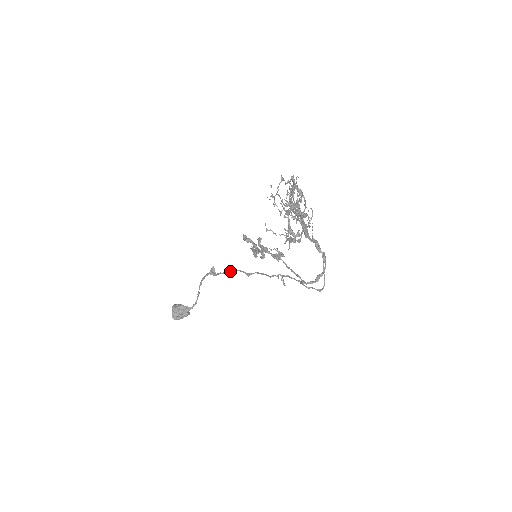
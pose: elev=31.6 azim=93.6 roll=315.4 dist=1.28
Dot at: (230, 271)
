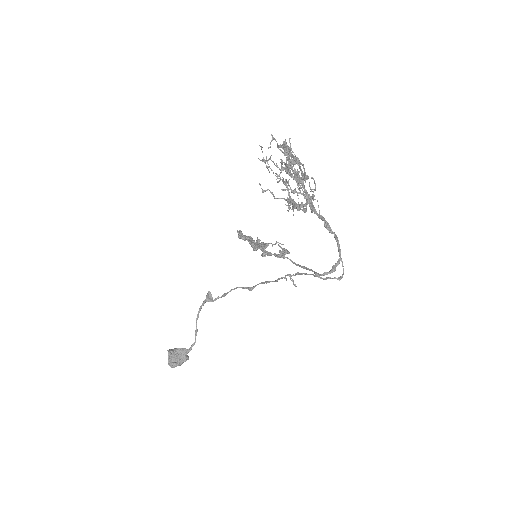
Dot at: (229, 291)
